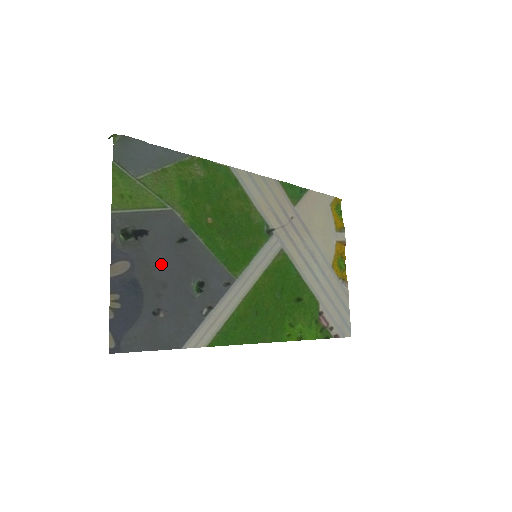
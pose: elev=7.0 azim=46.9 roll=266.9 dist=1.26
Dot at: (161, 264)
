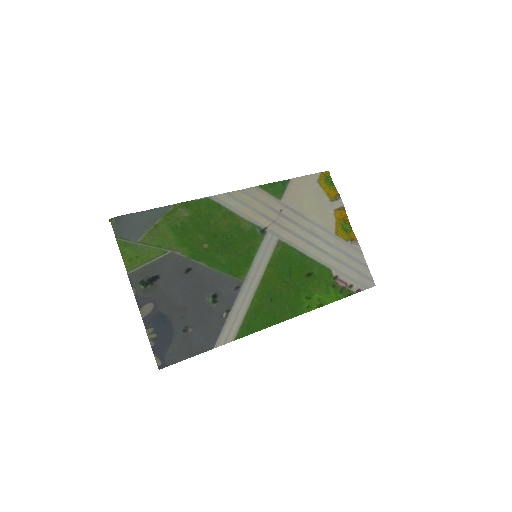
Dot at: (177, 294)
